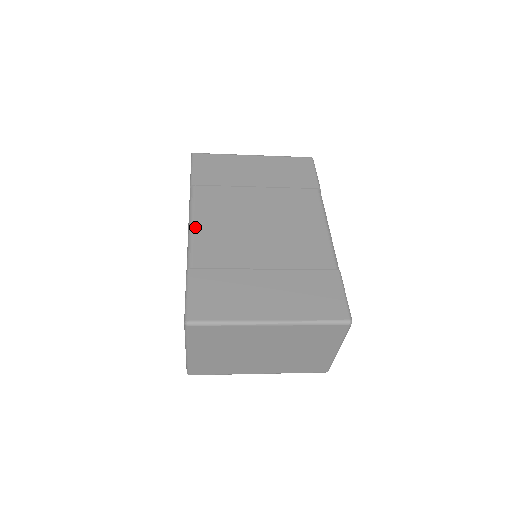
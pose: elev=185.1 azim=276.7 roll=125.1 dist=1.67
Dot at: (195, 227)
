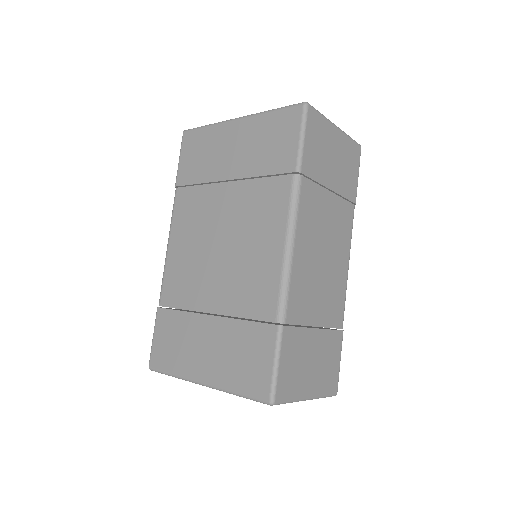
Dot at: (168, 251)
